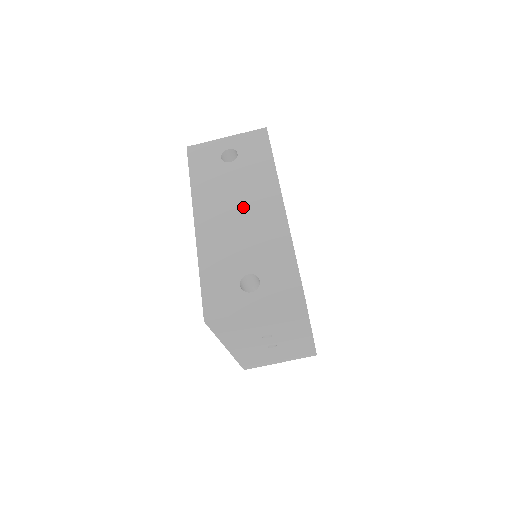
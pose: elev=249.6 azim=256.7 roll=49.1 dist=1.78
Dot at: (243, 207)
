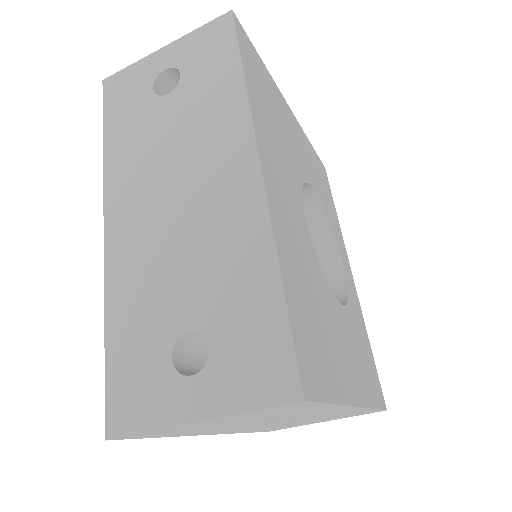
Dot at: (184, 182)
